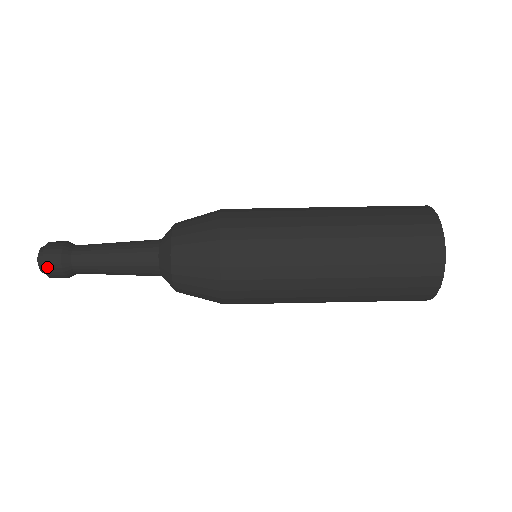
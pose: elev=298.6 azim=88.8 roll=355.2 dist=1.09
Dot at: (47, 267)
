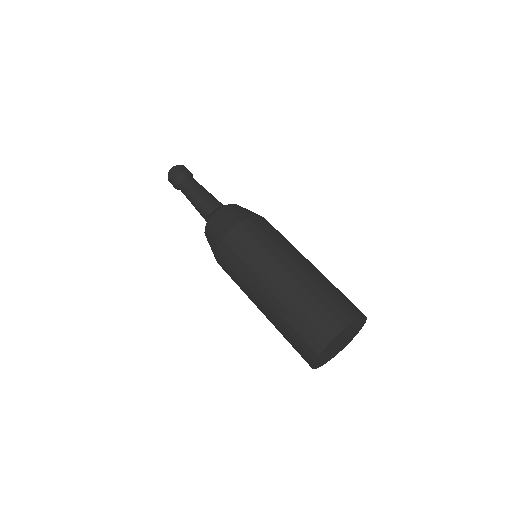
Dot at: (170, 182)
